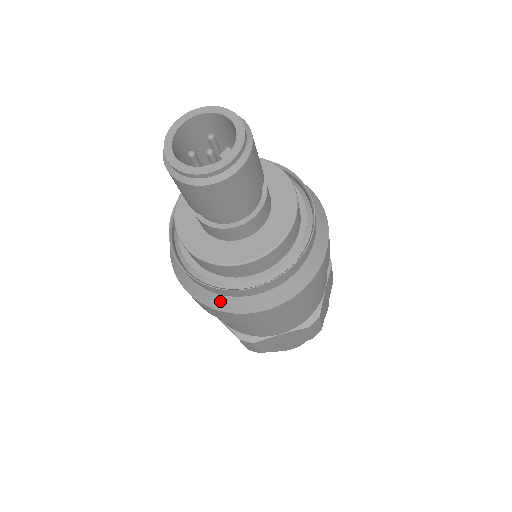
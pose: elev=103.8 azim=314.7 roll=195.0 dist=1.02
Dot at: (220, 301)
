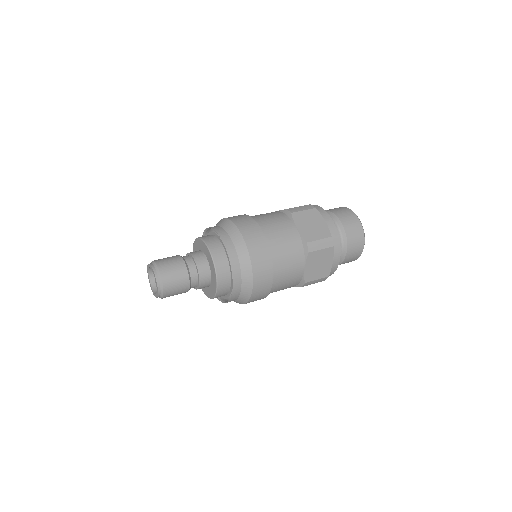
Dot at: (242, 299)
